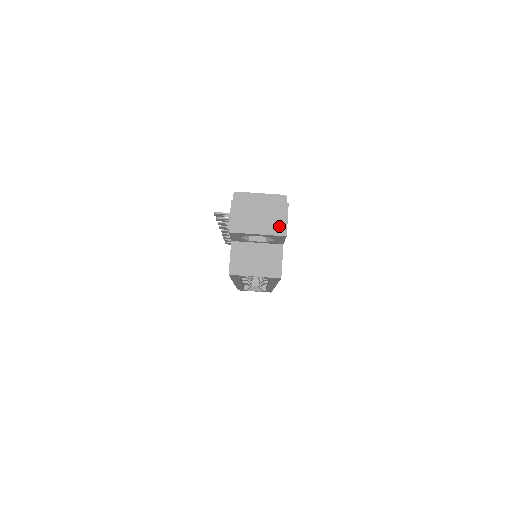
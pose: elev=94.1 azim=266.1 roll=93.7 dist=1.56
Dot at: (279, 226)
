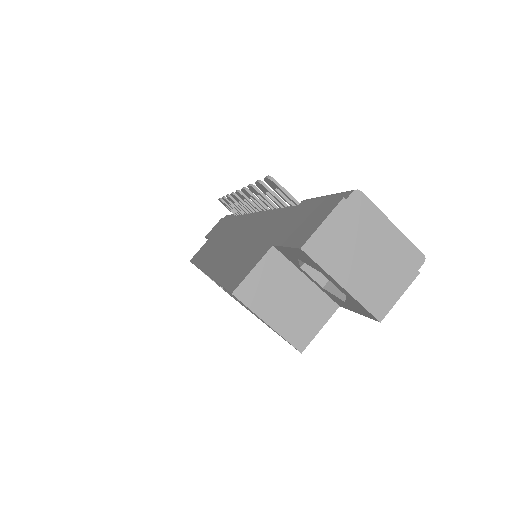
Dot at: (382, 298)
